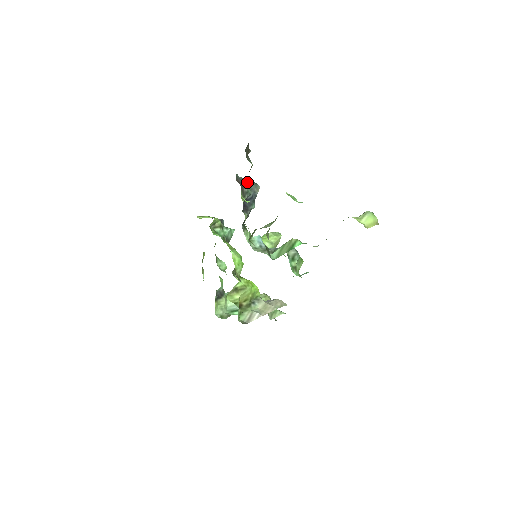
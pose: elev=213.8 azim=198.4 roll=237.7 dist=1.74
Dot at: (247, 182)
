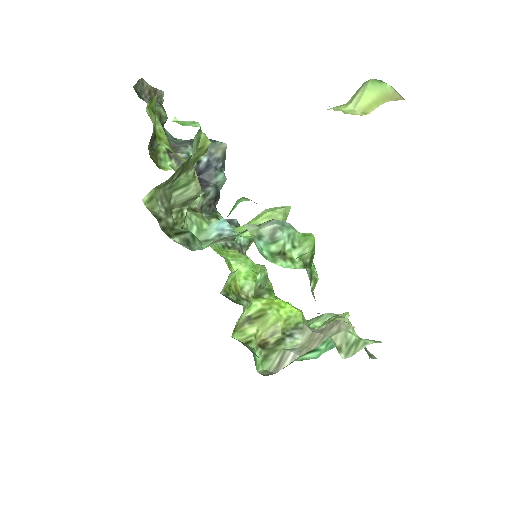
Dot at: (190, 143)
